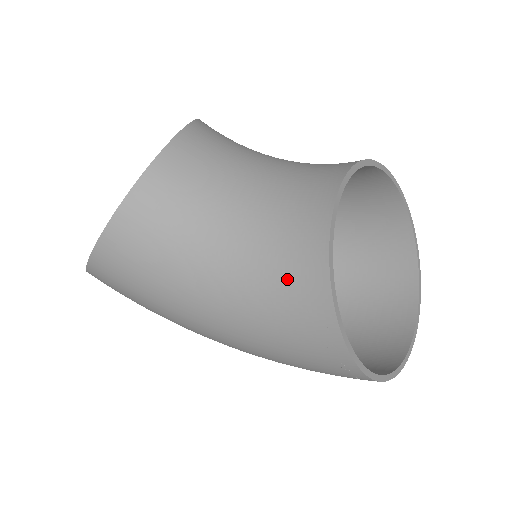
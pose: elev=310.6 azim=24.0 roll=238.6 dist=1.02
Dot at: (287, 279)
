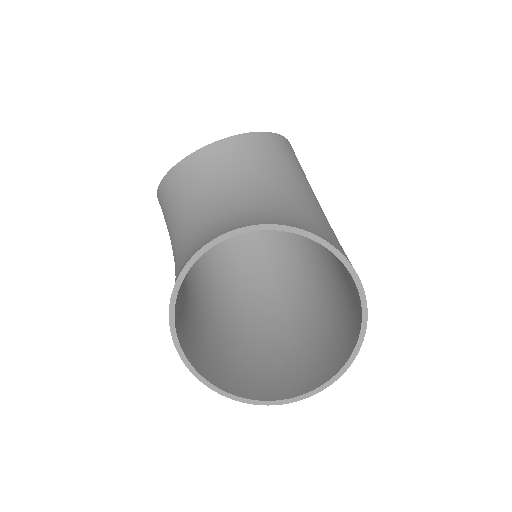
Dot at: occluded
